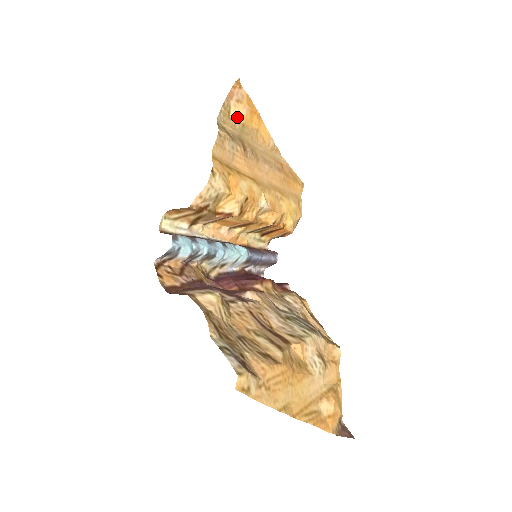
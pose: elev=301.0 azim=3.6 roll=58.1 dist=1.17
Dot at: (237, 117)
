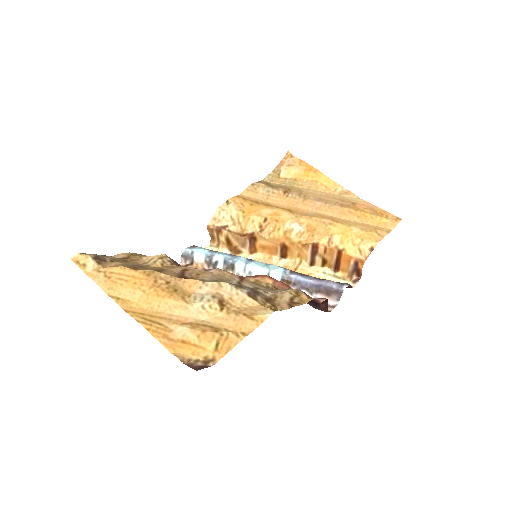
Dot at: (288, 176)
